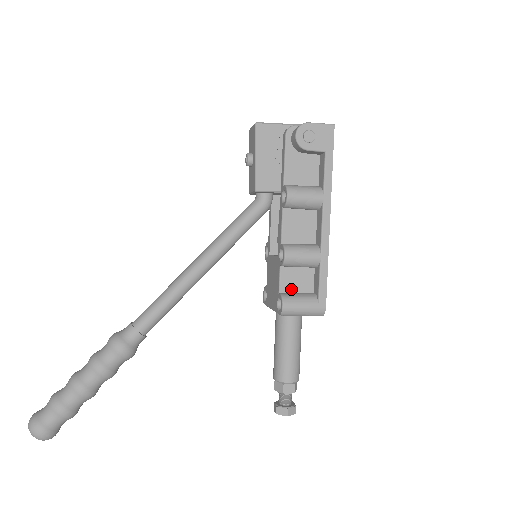
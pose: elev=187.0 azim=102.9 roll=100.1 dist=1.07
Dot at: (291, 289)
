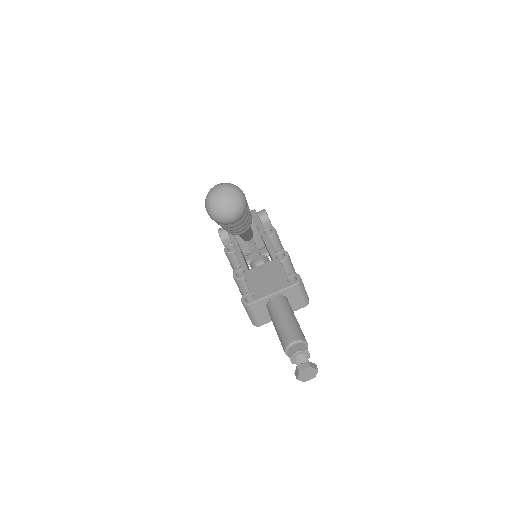
Dot at: occluded
